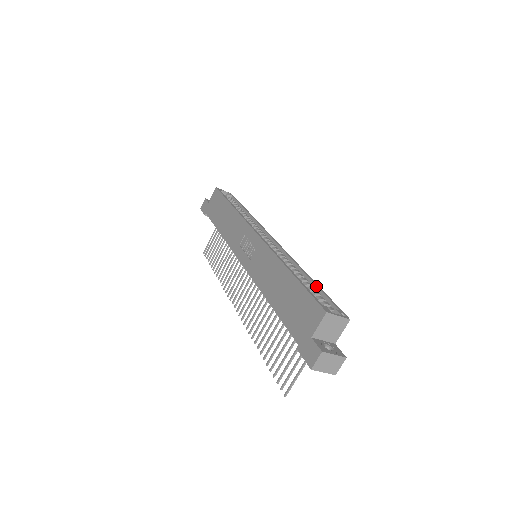
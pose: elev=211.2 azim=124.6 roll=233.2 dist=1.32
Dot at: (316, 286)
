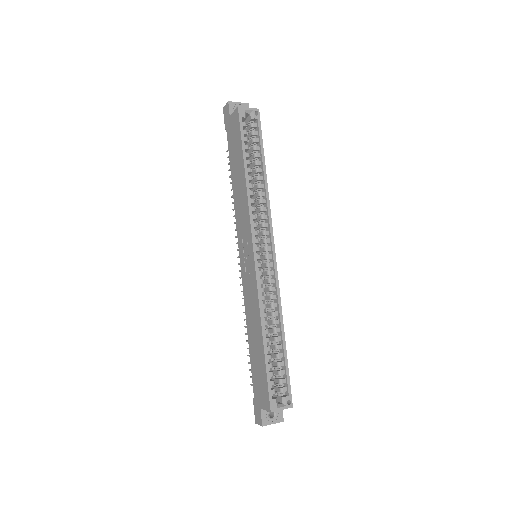
Dot at: (284, 354)
